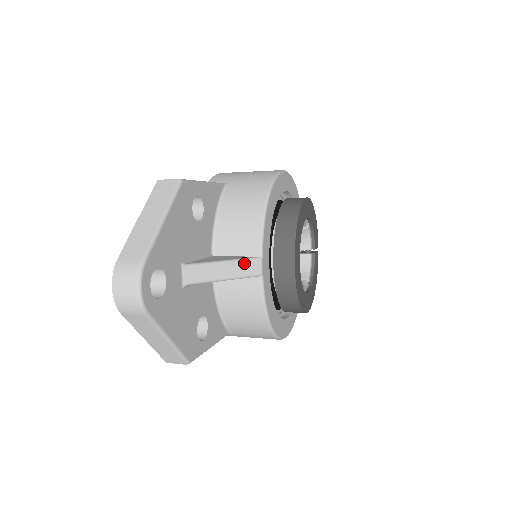
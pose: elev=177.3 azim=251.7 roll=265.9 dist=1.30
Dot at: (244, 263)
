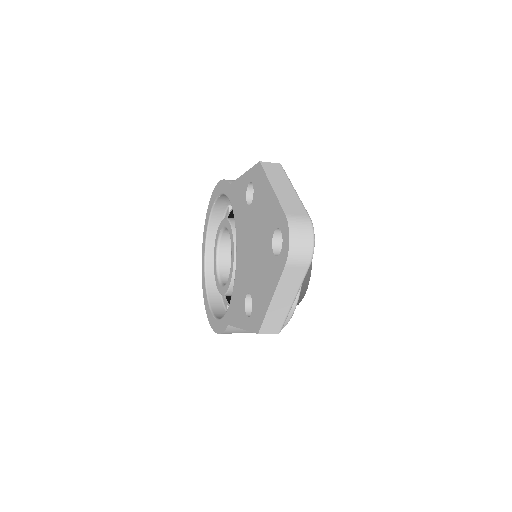
Dot at: occluded
